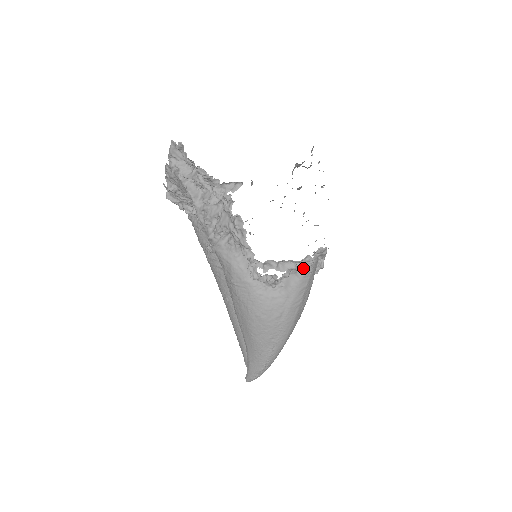
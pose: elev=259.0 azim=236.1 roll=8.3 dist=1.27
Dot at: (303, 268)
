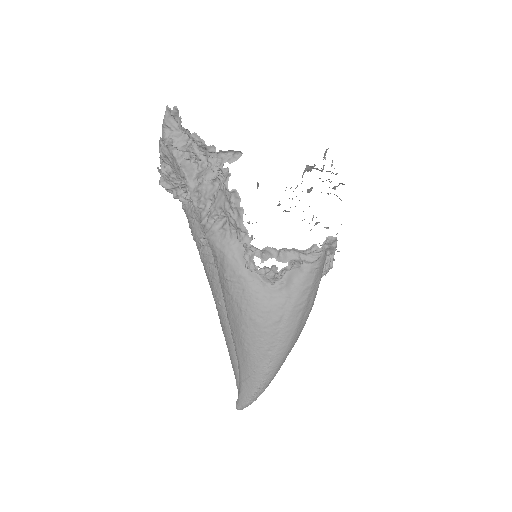
Dot at: (308, 261)
